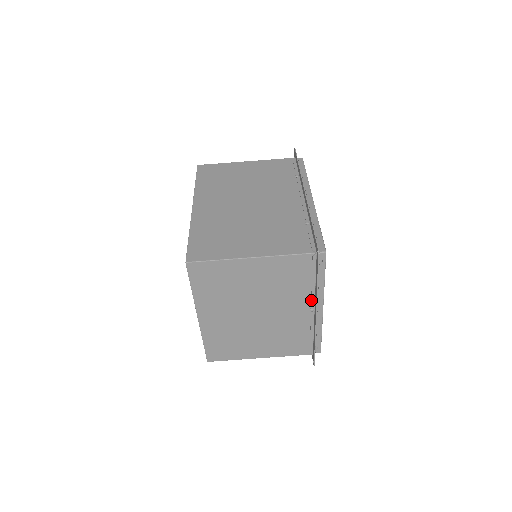
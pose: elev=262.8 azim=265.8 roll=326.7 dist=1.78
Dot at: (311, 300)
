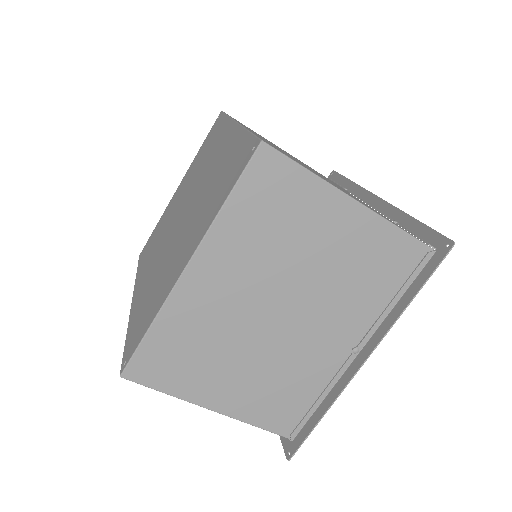
Dot at: (369, 331)
